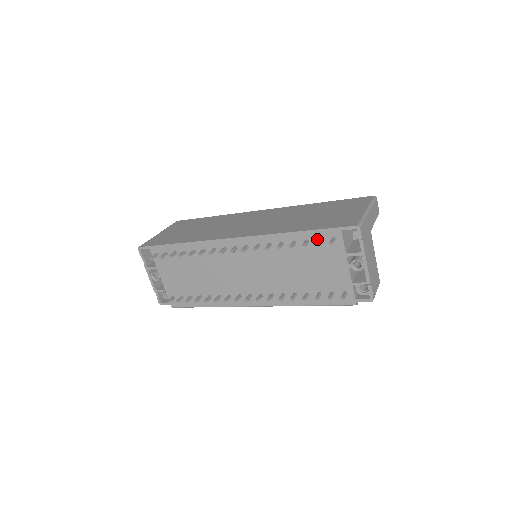
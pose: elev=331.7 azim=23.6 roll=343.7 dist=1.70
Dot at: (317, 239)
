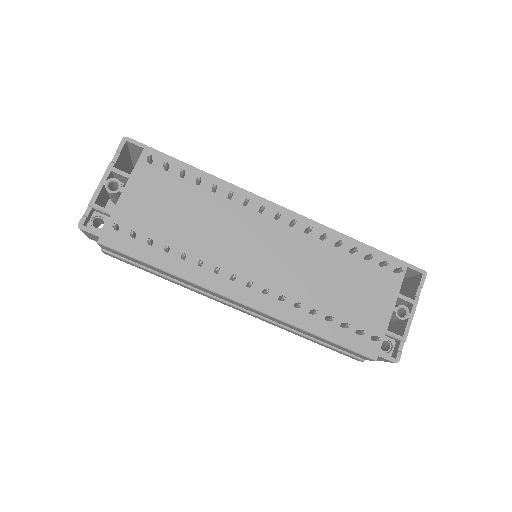
Dot at: (378, 262)
